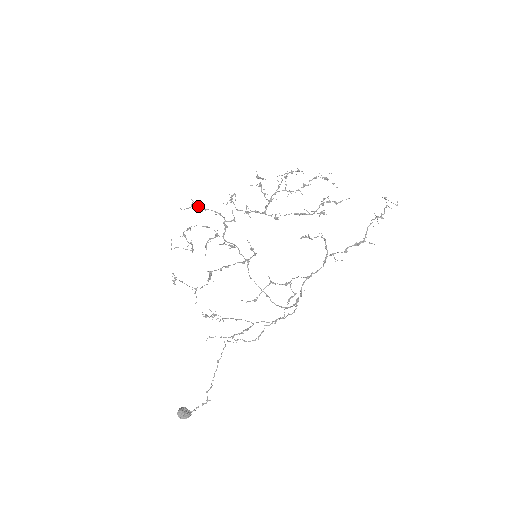
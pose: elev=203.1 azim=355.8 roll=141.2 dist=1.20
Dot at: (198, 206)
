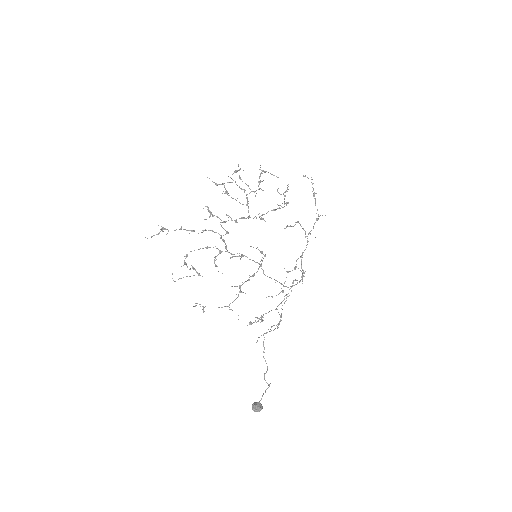
Dot at: (176, 229)
